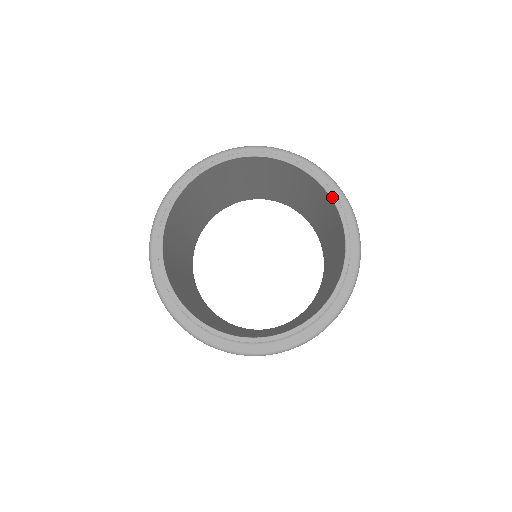
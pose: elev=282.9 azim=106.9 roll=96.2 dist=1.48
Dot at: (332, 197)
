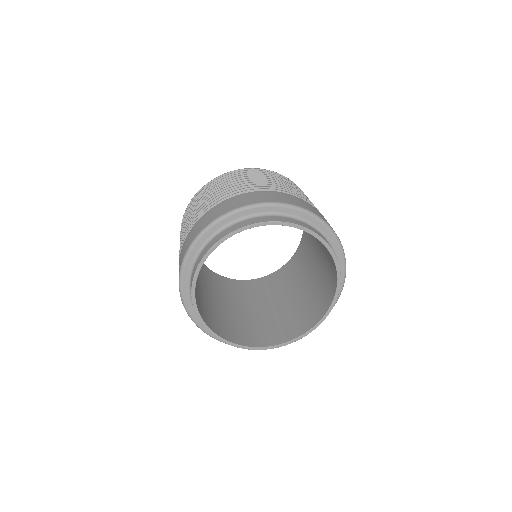
Dot at: (311, 234)
